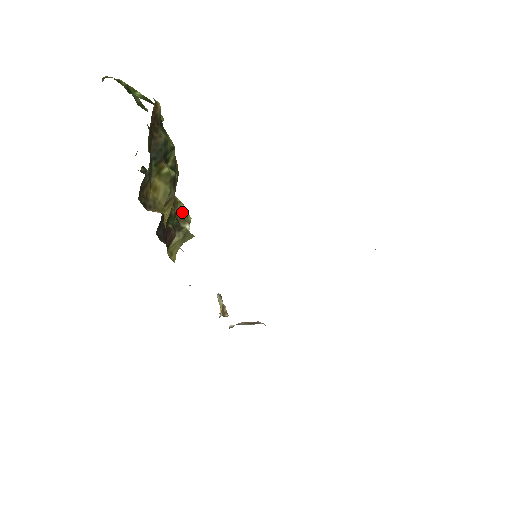
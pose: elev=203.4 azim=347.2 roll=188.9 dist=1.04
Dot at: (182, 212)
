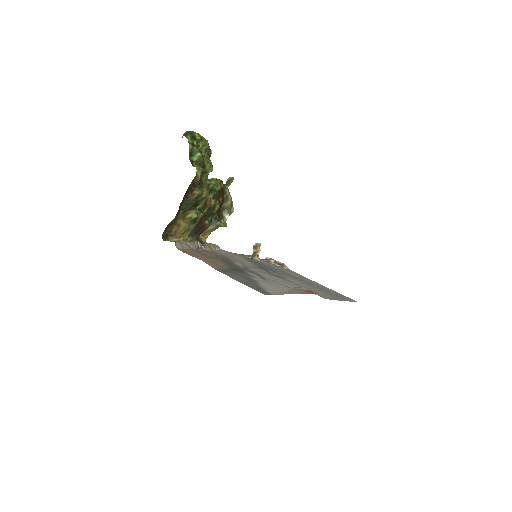
Dot at: (228, 205)
